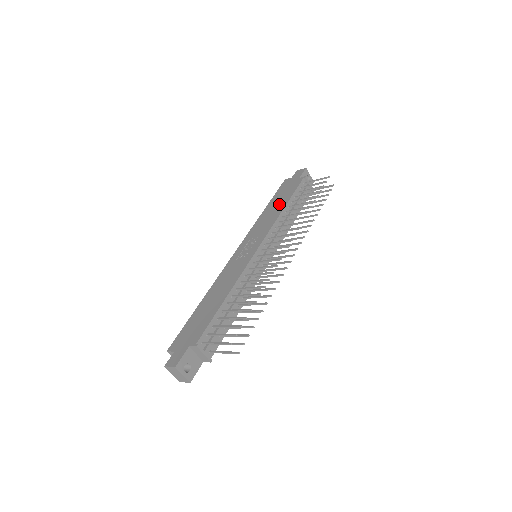
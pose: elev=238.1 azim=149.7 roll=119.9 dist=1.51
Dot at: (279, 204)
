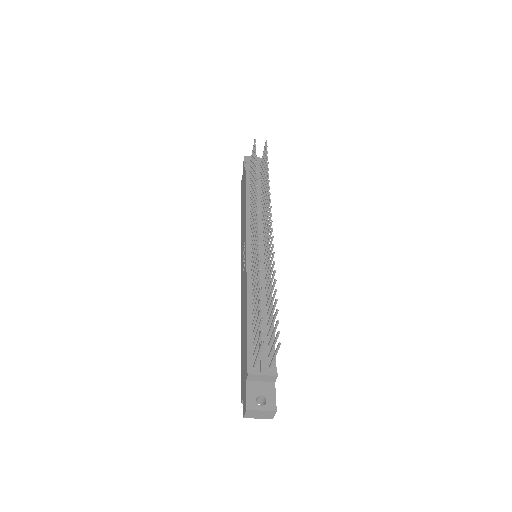
Dot at: (243, 201)
